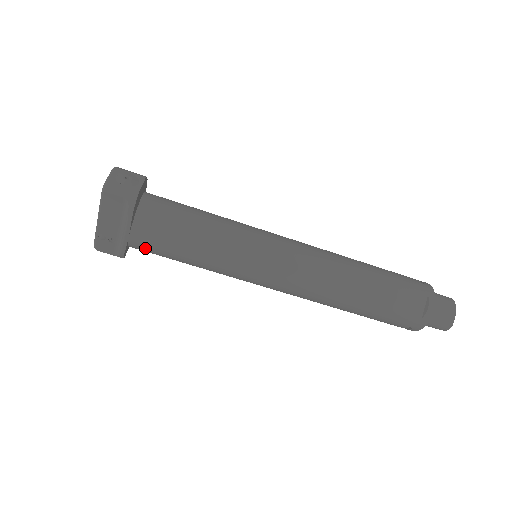
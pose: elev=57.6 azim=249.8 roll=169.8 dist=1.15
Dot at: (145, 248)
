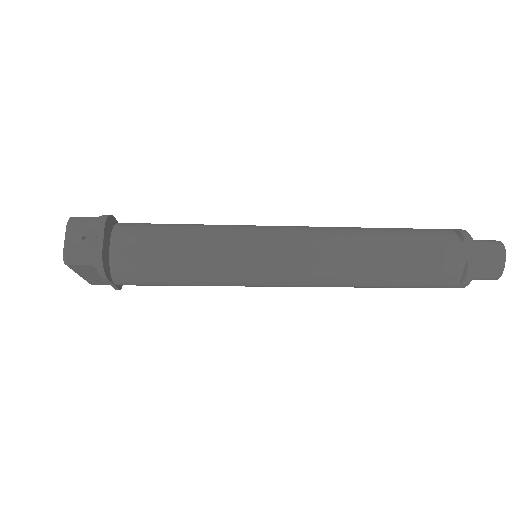
Dot at: (136, 285)
